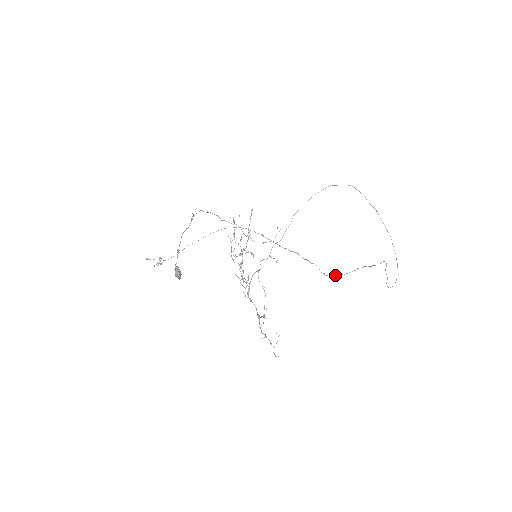
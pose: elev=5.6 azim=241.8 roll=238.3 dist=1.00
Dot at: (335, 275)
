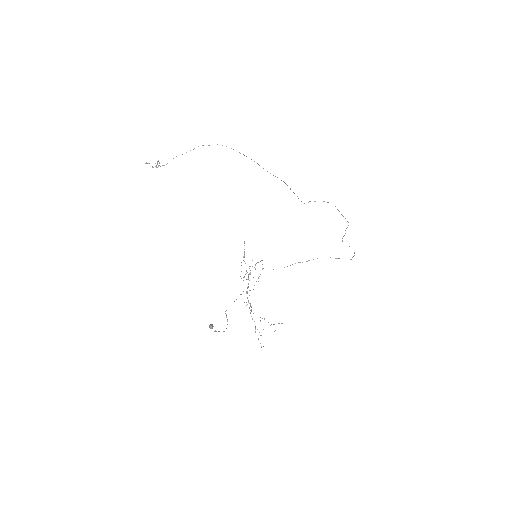
Dot at: (309, 201)
